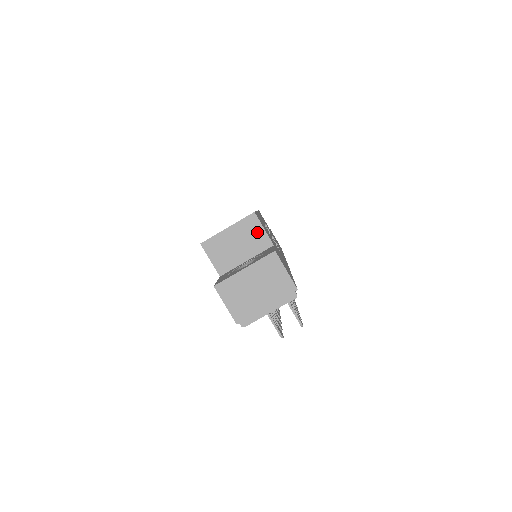
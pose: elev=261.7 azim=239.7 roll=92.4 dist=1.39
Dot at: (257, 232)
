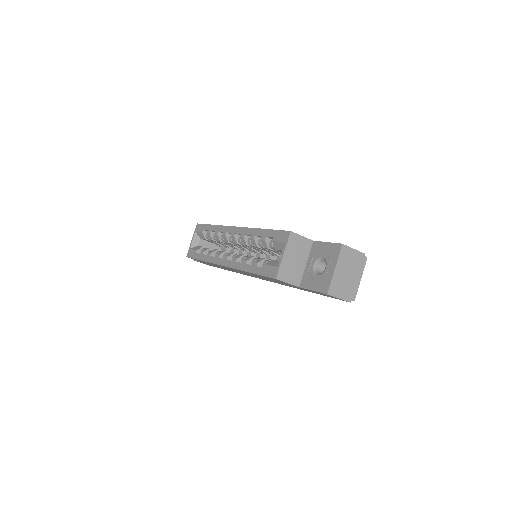
Dot at: (300, 242)
